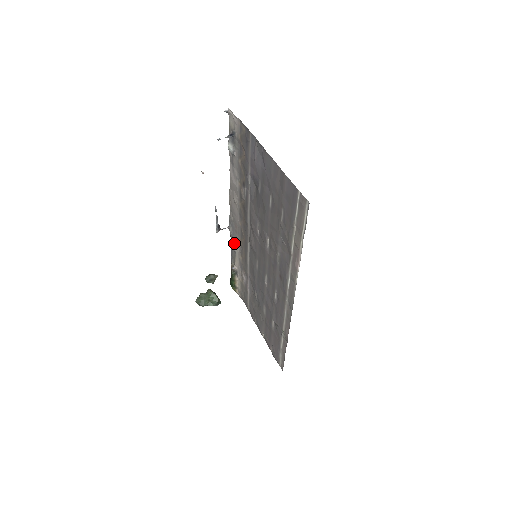
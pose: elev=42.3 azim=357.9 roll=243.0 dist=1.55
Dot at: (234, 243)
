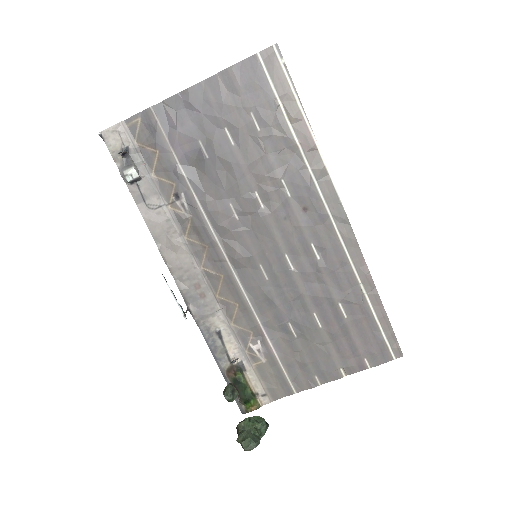
Dot at: (209, 322)
